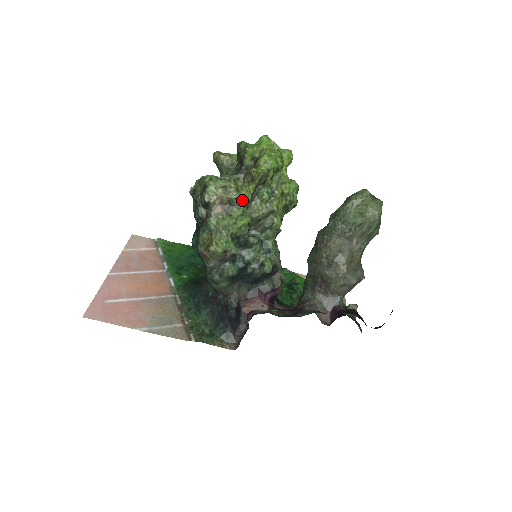
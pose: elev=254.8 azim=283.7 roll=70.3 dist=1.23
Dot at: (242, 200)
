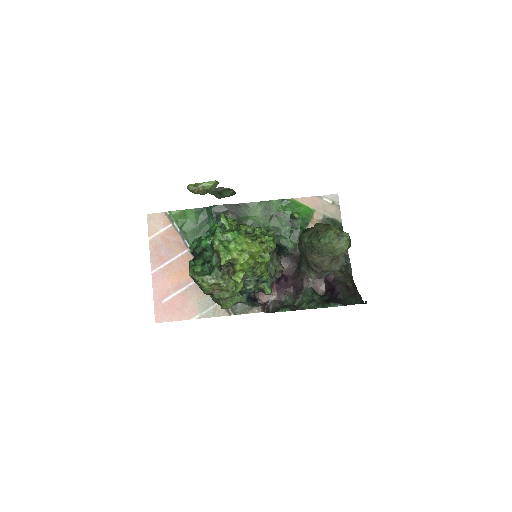
Dot at: (232, 287)
